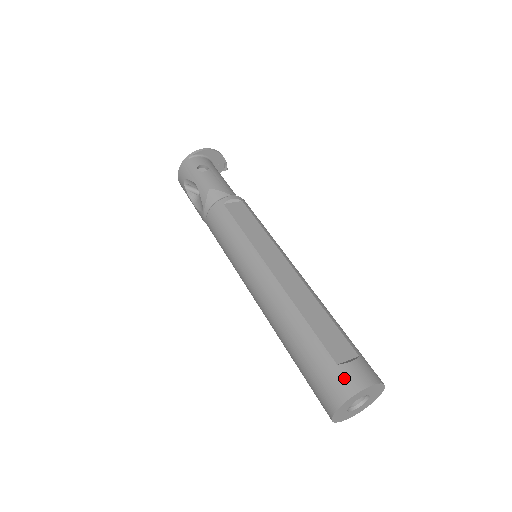
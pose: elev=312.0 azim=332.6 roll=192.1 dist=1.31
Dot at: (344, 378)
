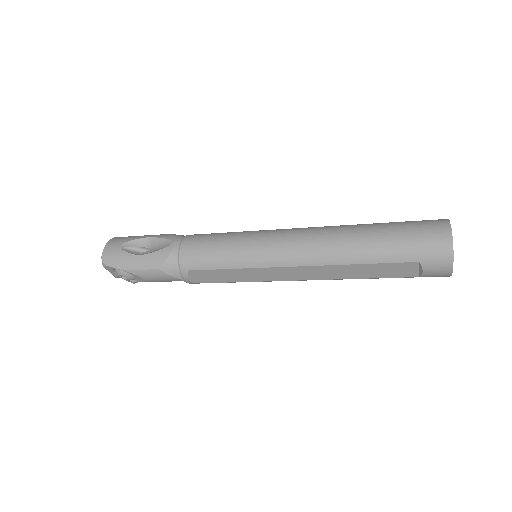
Dot at: occluded
